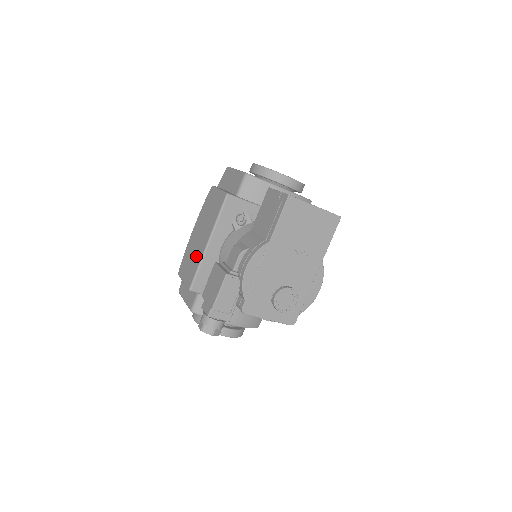
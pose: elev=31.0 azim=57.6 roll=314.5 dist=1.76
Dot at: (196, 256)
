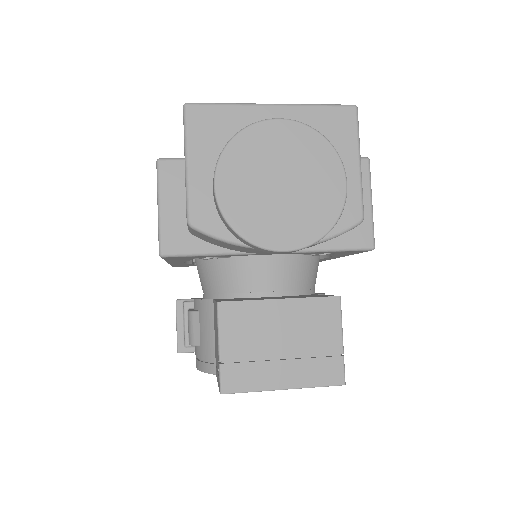
Dot at: occluded
